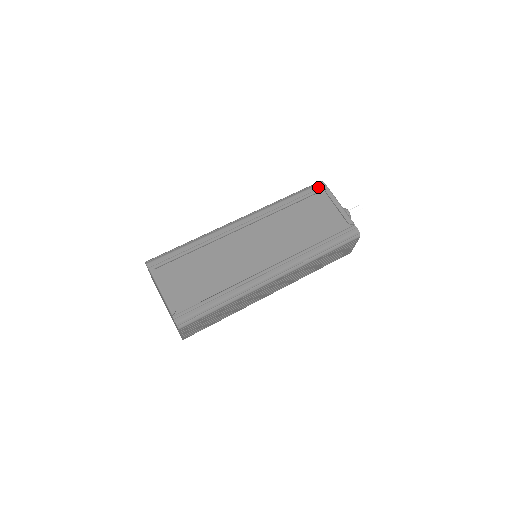
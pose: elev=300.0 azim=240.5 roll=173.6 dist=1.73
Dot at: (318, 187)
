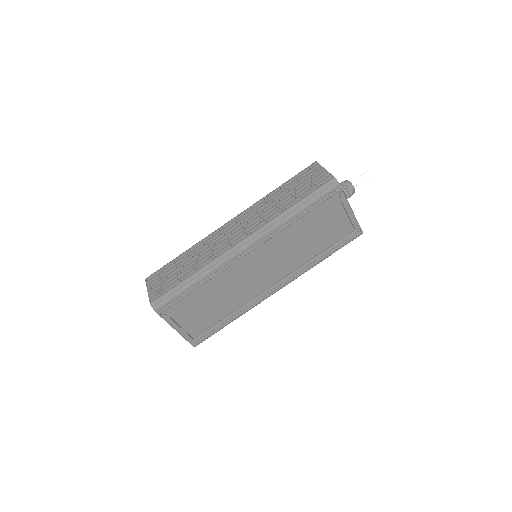
Dot at: (332, 192)
